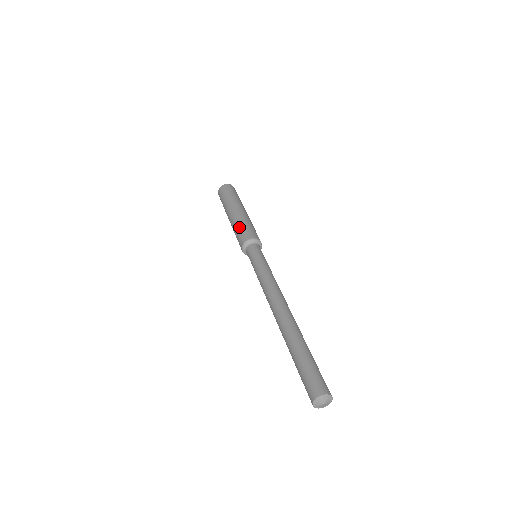
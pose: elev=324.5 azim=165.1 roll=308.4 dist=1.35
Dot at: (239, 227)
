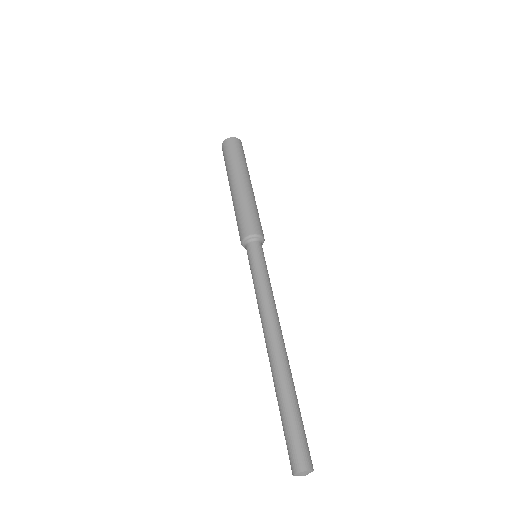
Dot at: (236, 218)
